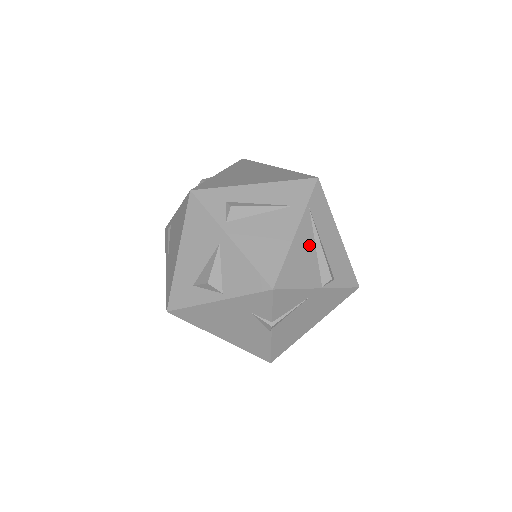
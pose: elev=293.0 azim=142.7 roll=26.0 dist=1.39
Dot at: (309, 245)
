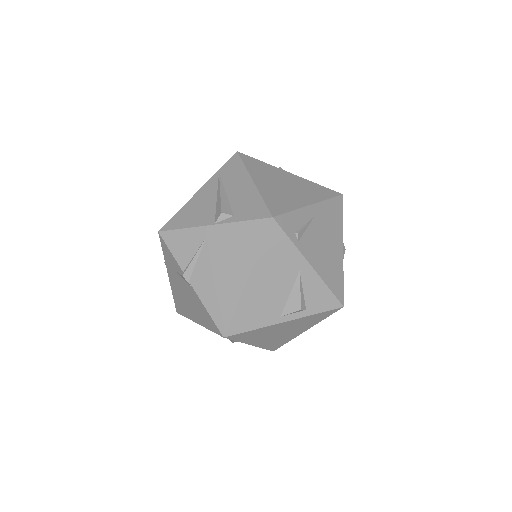
Dot at: (210, 197)
